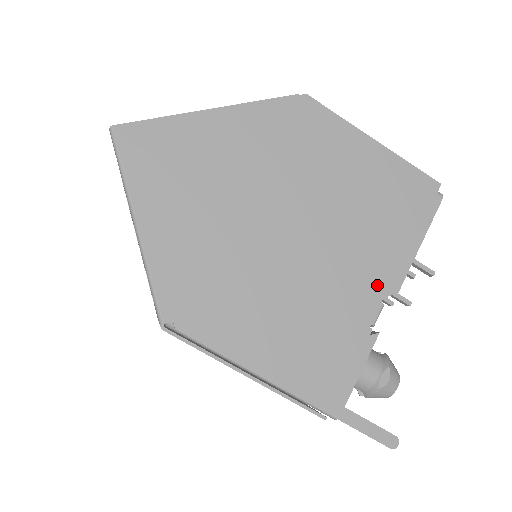
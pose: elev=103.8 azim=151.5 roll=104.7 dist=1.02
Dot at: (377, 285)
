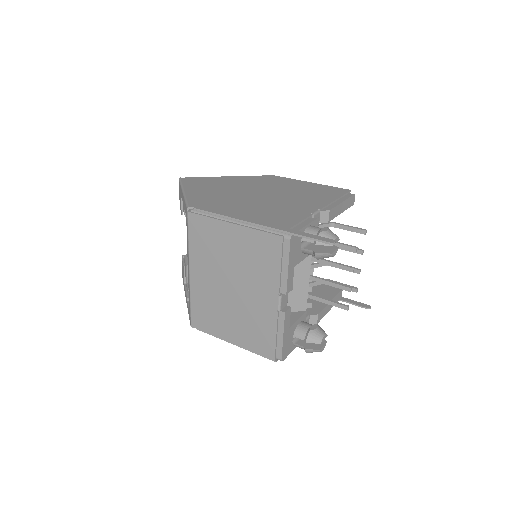
Dot at: (314, 206)
